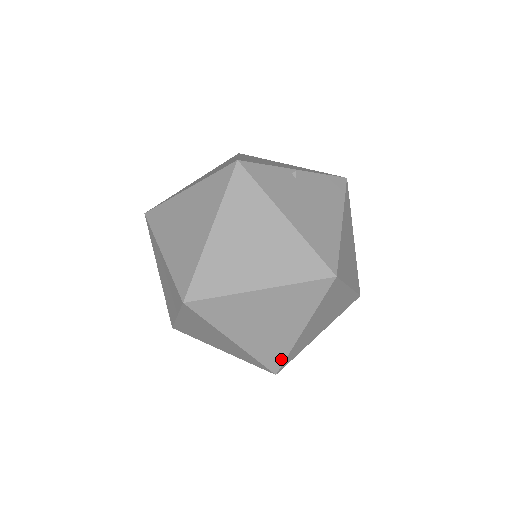
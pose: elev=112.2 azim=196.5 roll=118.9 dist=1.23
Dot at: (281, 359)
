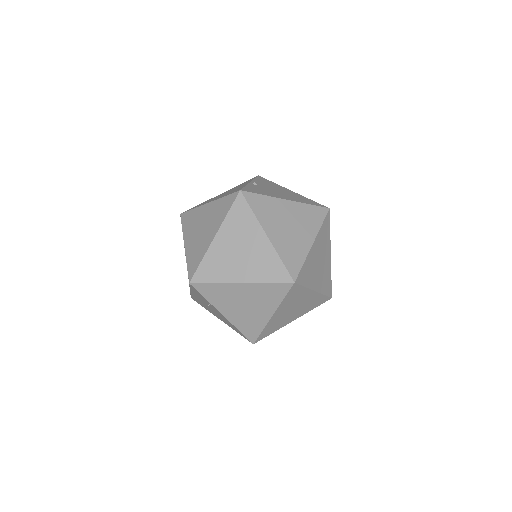
Dot at: (330, 284)
